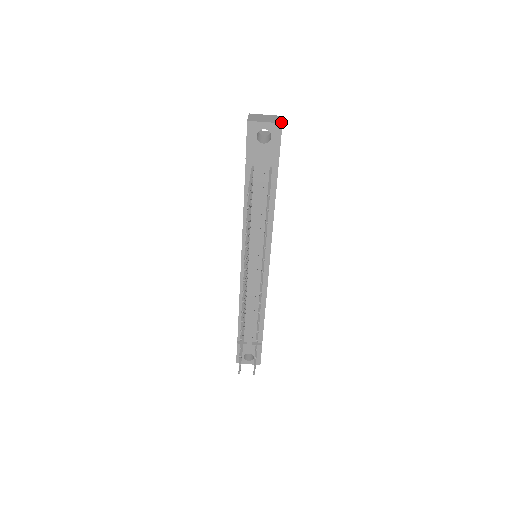
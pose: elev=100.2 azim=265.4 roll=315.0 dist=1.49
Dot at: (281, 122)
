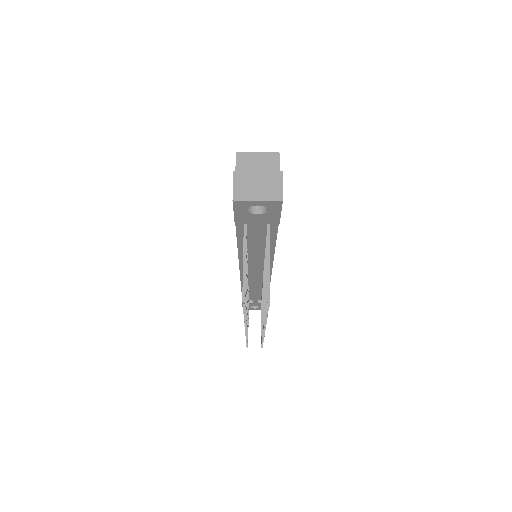
Dot at: (281, 197)
